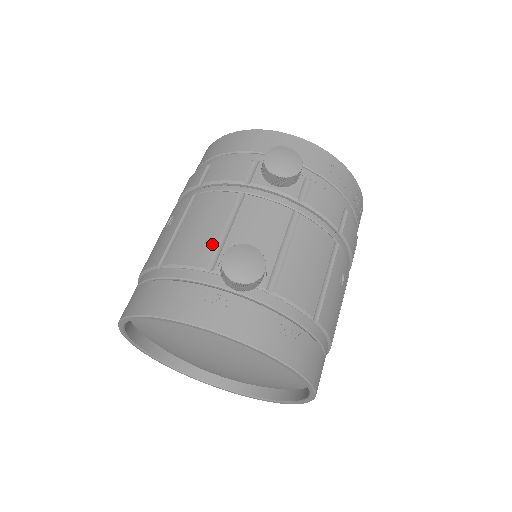
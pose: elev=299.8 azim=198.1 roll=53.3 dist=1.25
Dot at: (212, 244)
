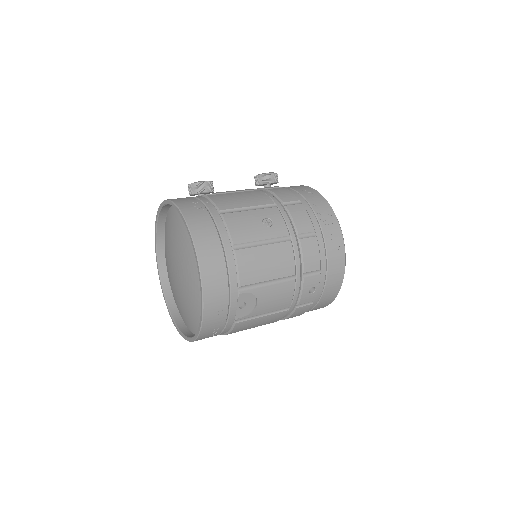
Dot at: occluded
